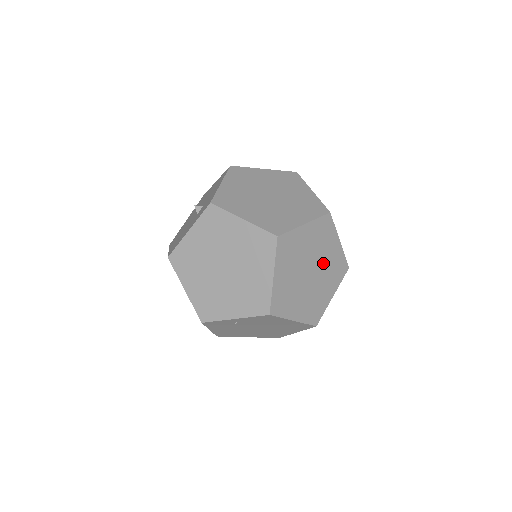
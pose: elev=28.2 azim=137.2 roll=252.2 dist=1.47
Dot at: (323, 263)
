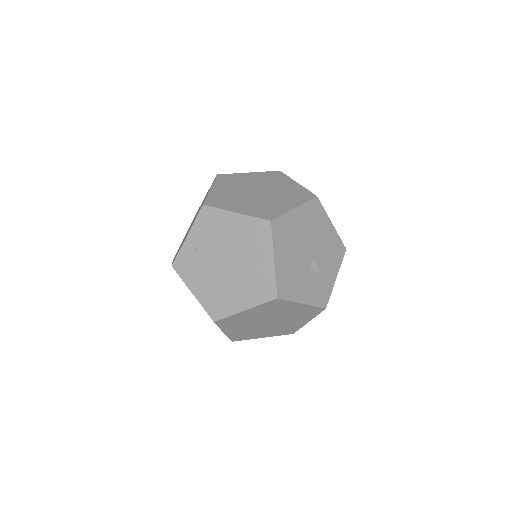
Dot at: (275, 190)
